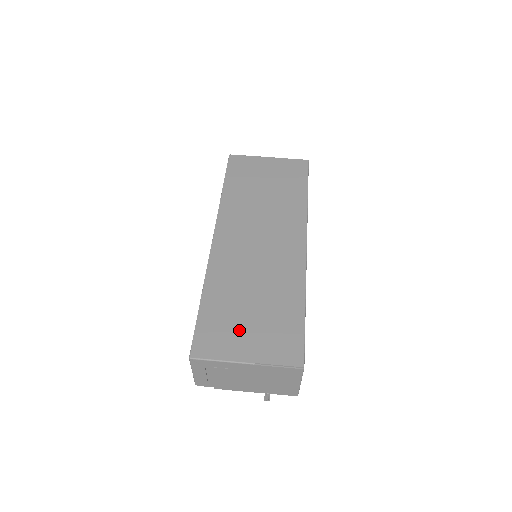
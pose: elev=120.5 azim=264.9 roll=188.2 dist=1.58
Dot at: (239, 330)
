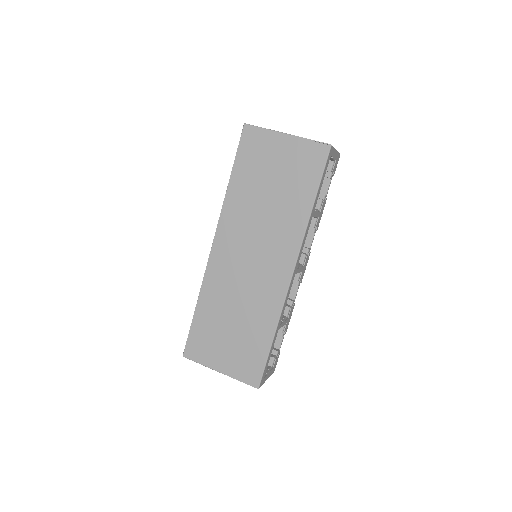
Dot at: (219, 345)
